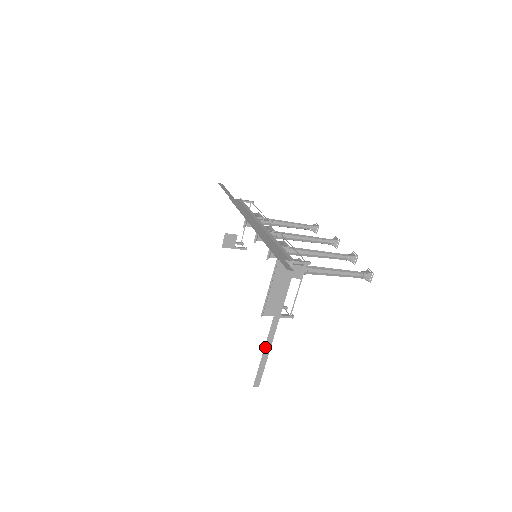
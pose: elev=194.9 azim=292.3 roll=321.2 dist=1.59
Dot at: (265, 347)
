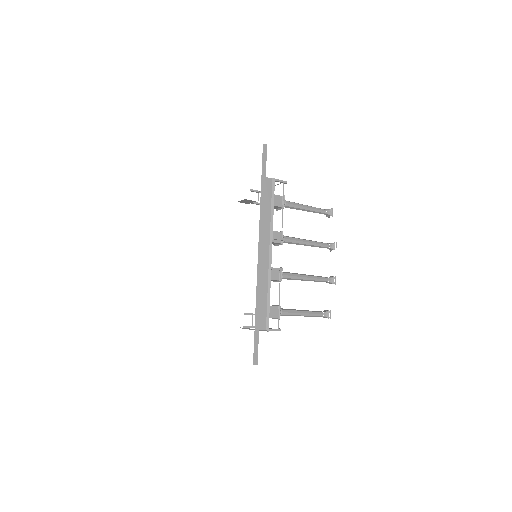
Dot at: occluded
